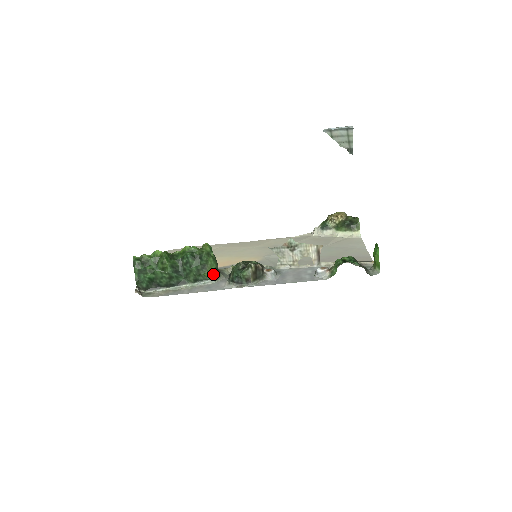
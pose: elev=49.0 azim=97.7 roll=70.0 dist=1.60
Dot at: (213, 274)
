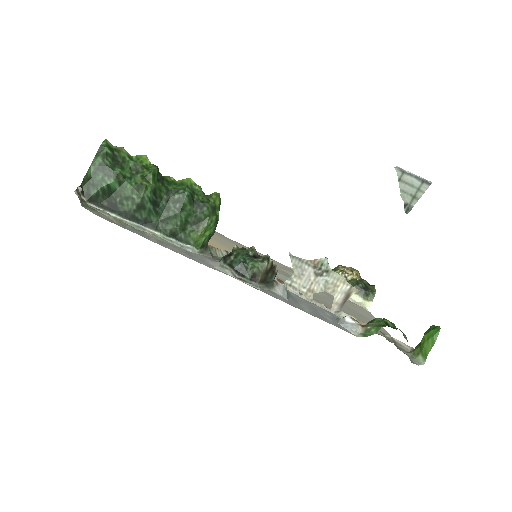
Dot at: (202, 241)
